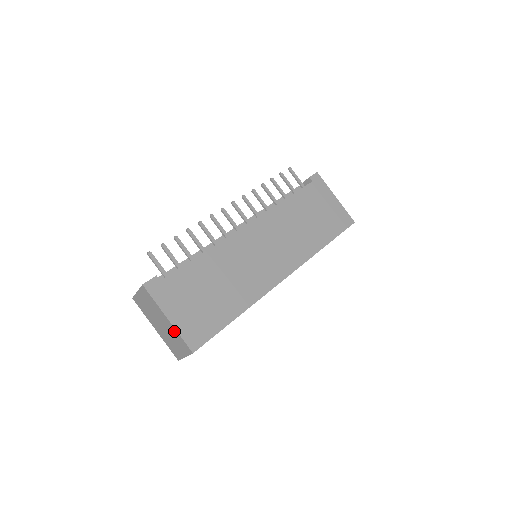
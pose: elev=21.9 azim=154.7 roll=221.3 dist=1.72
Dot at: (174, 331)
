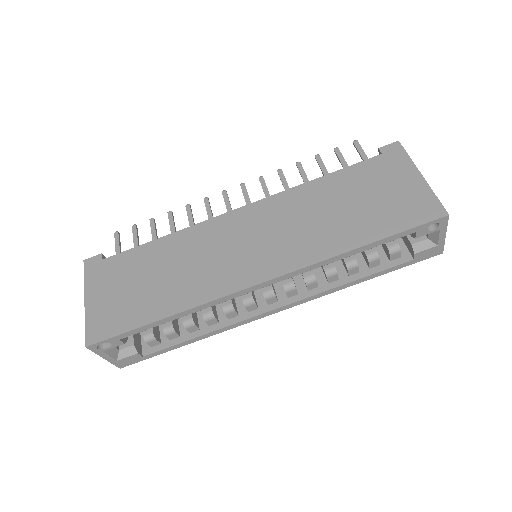
Dot at: occluded
